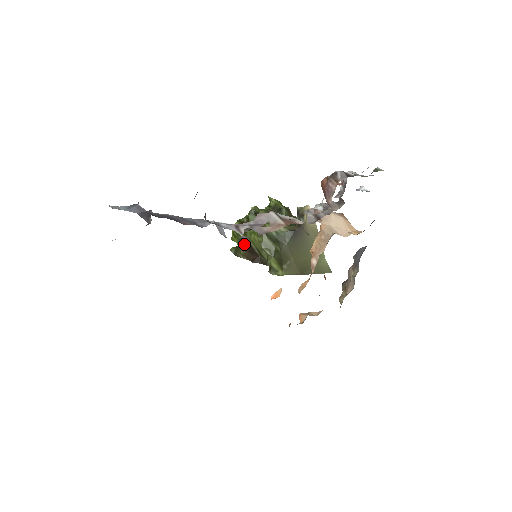
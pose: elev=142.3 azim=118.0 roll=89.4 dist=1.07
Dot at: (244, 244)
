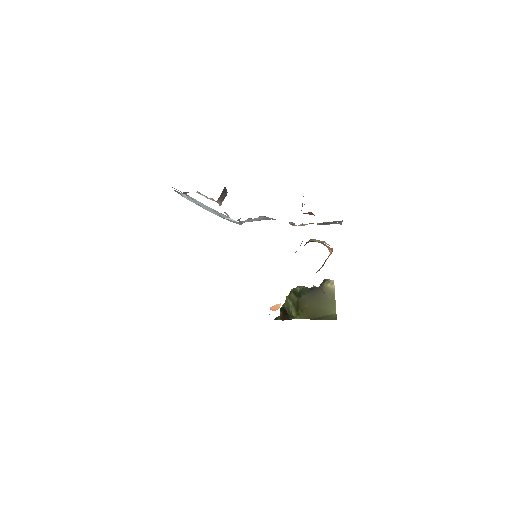
Dot at: (283, 310)
